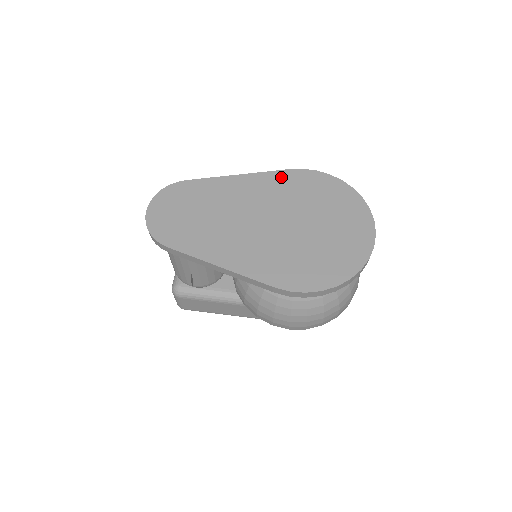
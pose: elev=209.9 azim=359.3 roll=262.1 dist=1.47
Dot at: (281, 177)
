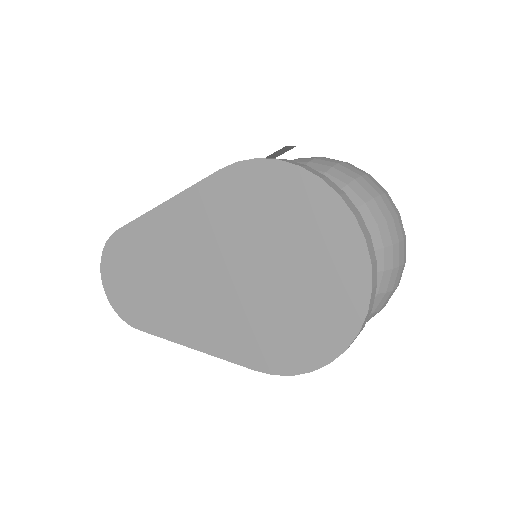
Dot at: (214, 189)
